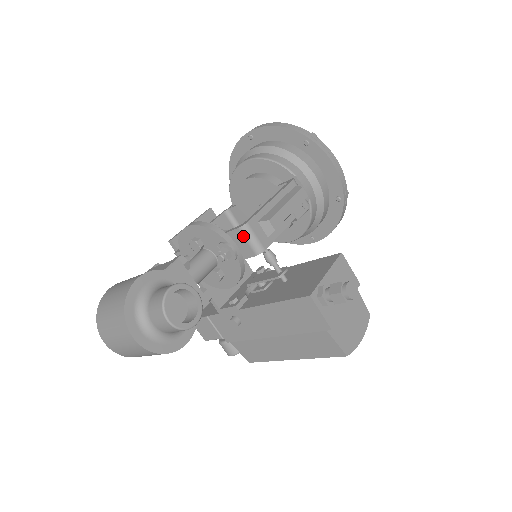
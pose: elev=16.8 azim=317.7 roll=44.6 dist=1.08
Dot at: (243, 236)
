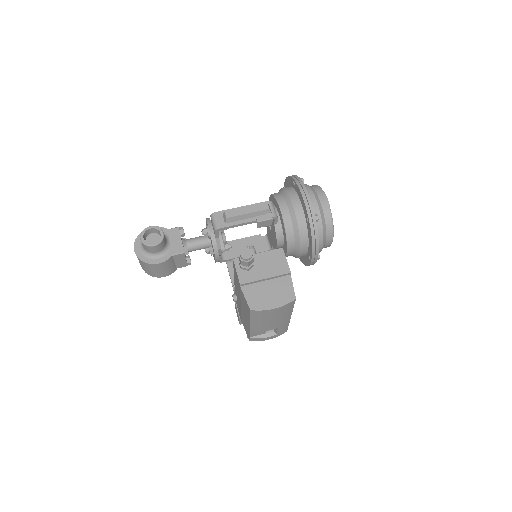
Dot at: (212, 220)
